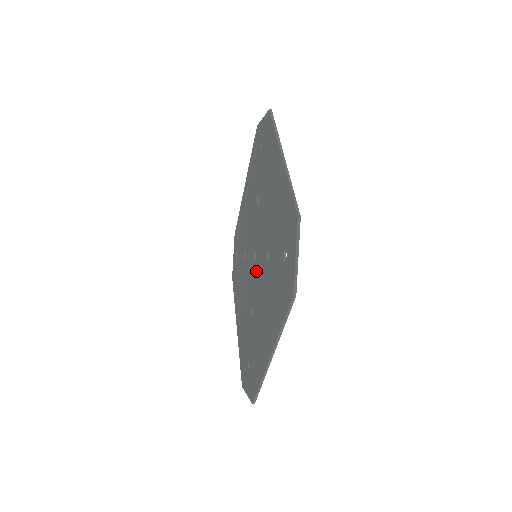
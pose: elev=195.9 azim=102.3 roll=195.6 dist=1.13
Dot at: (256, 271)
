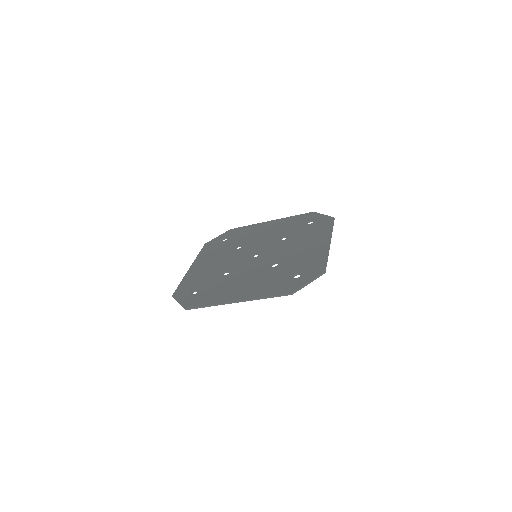
Dot at: (267, 254)
